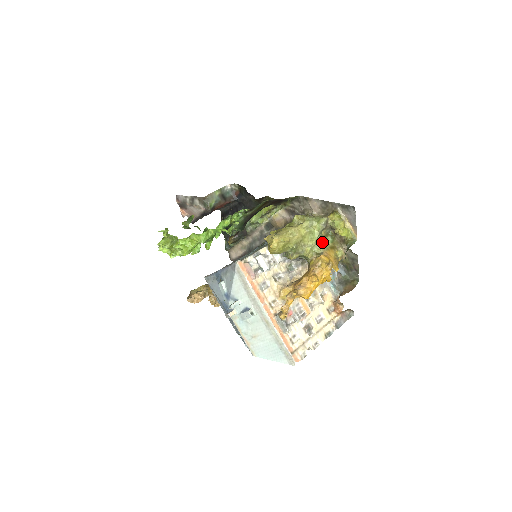
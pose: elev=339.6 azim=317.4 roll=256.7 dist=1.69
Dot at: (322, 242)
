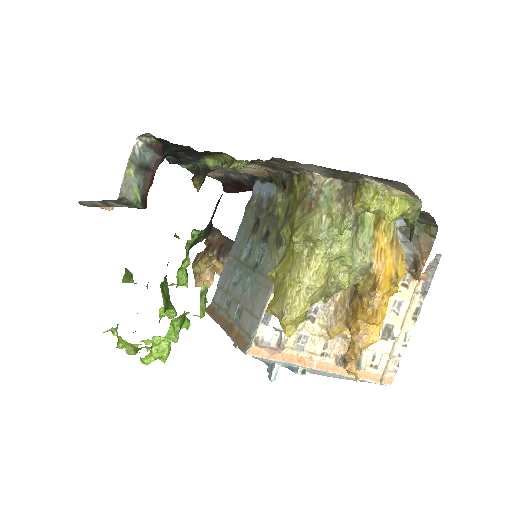
Dot at: (359, 238)
